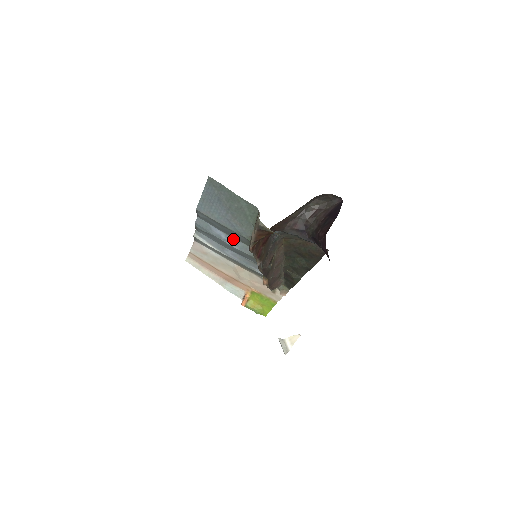
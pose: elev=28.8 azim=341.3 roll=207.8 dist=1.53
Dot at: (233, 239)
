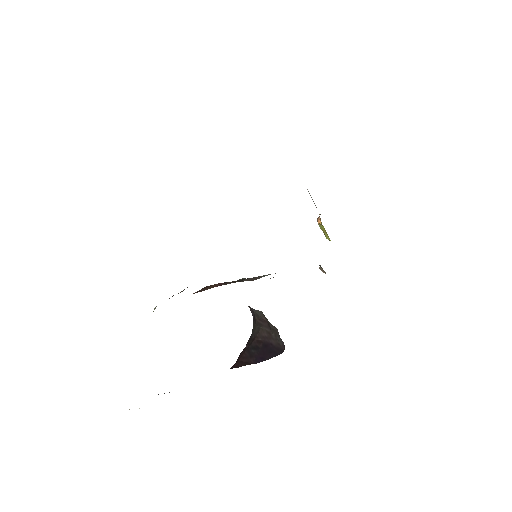
Dot at: occluded
